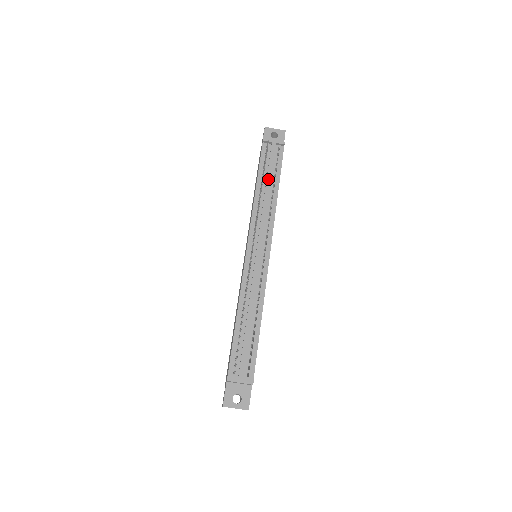
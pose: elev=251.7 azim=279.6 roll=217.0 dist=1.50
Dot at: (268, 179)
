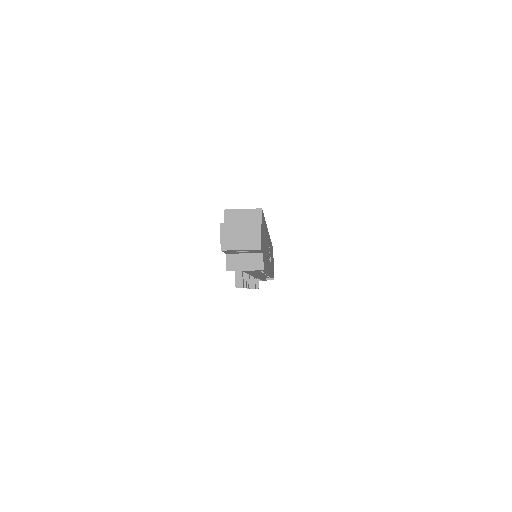
Dot at: occluded
